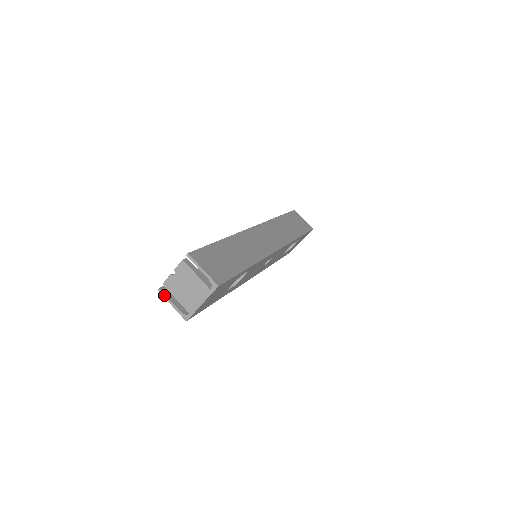
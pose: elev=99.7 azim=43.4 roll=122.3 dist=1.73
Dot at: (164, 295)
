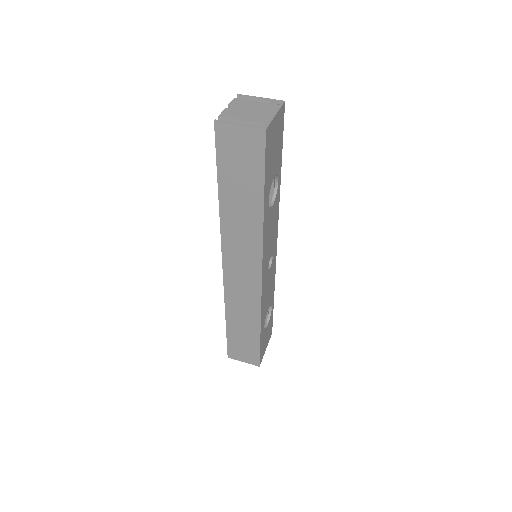
Dot at: (225, 122)
